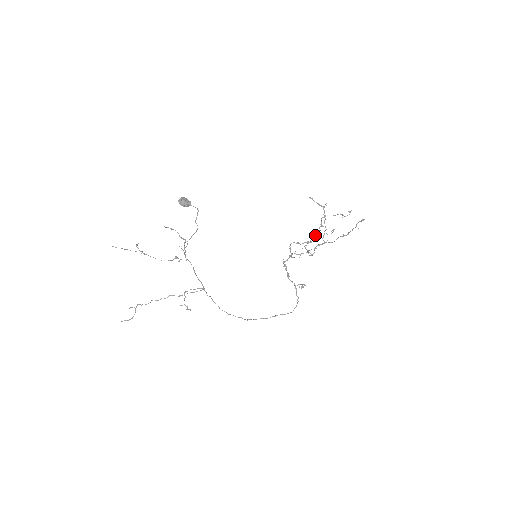
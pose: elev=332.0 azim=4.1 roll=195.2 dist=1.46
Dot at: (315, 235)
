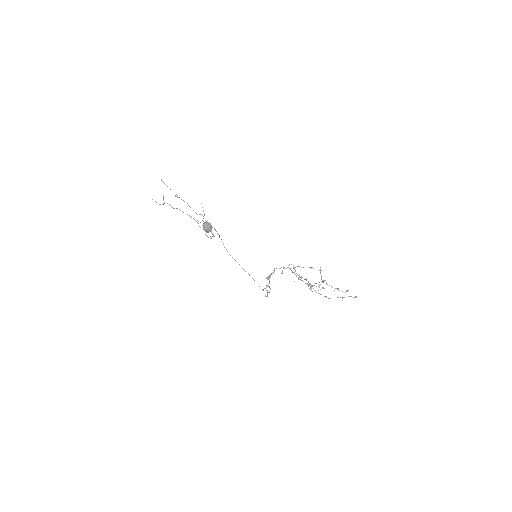
Dot at: (305, 283)
